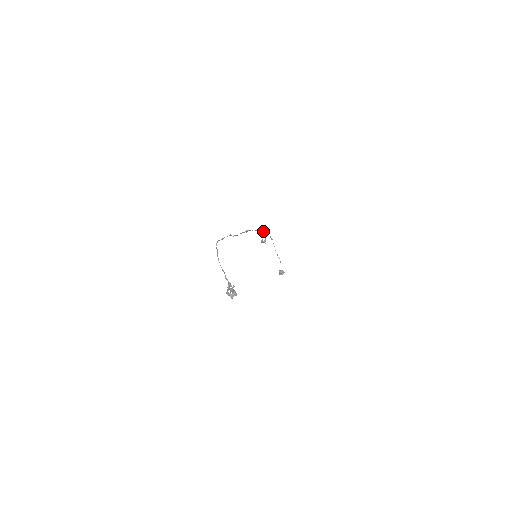
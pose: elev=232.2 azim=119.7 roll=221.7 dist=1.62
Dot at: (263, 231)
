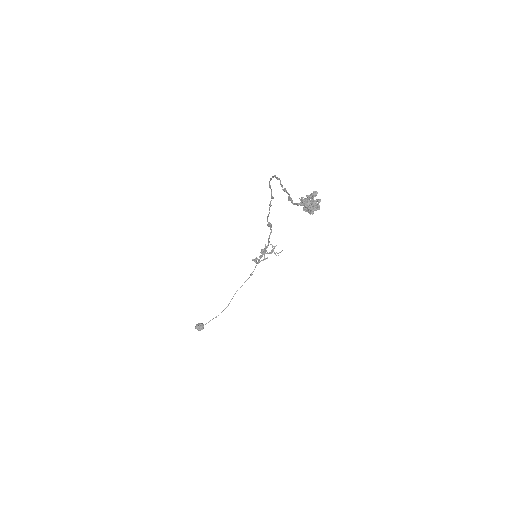
Dot at: (274, 248)
